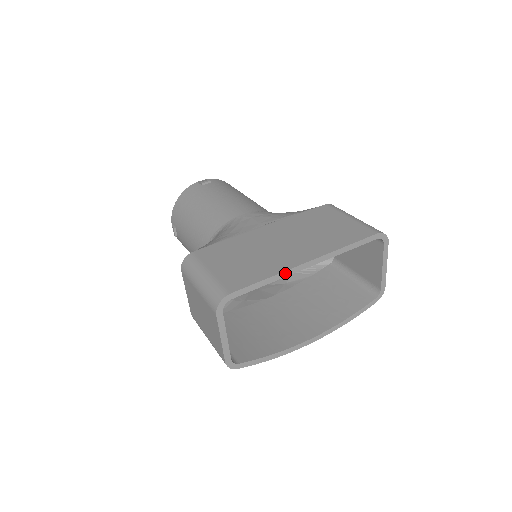
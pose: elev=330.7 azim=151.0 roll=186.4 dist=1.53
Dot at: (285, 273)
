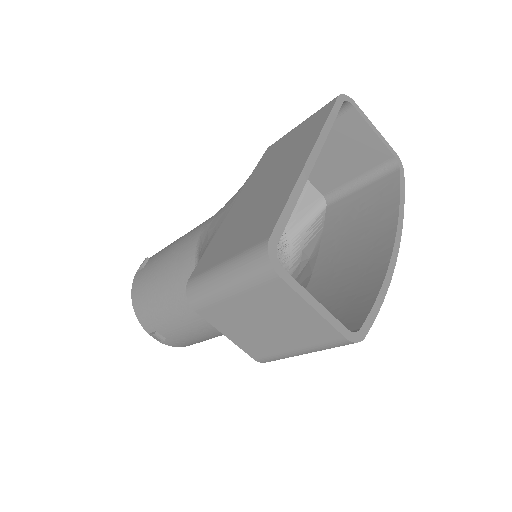
Dot at: (300, 181)
